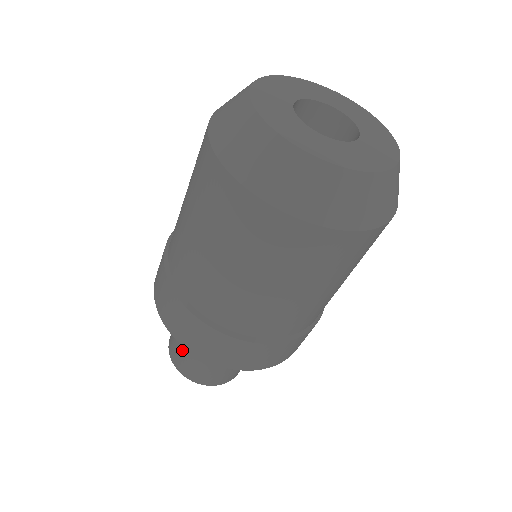
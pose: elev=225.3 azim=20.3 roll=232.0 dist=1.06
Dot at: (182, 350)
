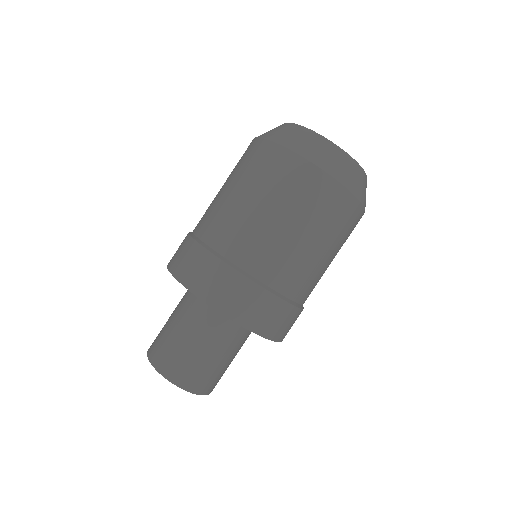
Dot at: (174, 344)
